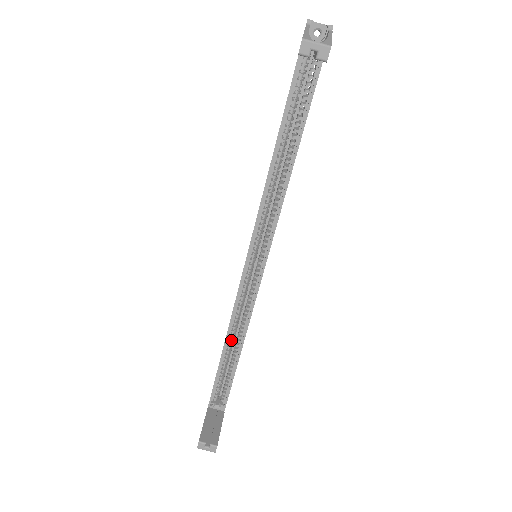
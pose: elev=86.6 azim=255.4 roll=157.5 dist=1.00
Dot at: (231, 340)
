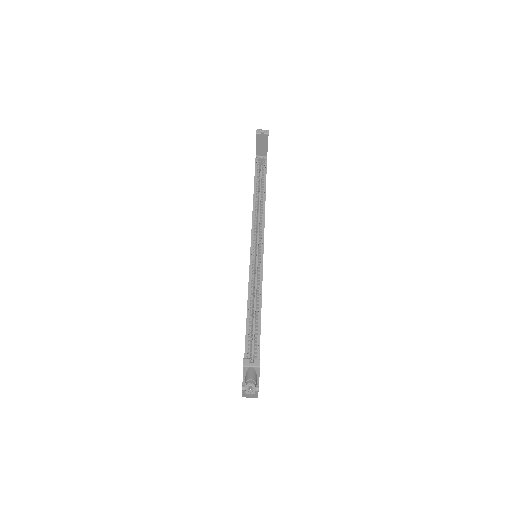
Dot at: (251, 310)
